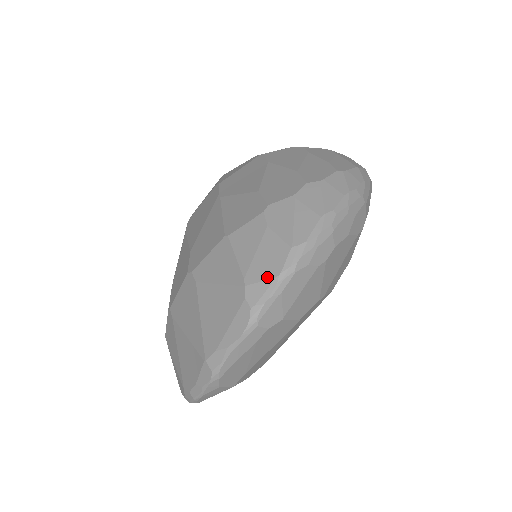
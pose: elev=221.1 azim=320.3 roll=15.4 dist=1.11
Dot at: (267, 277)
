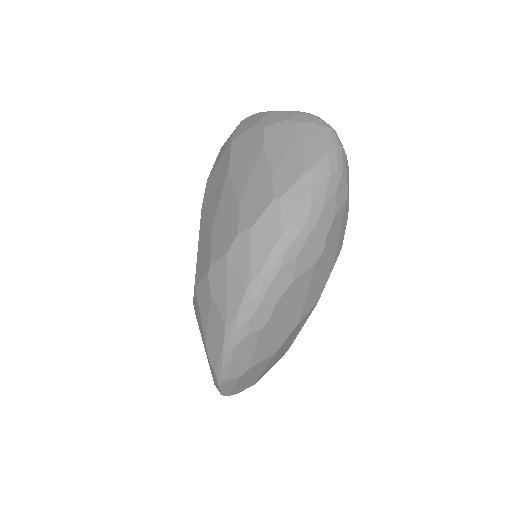
Dot at: (216, 349)
